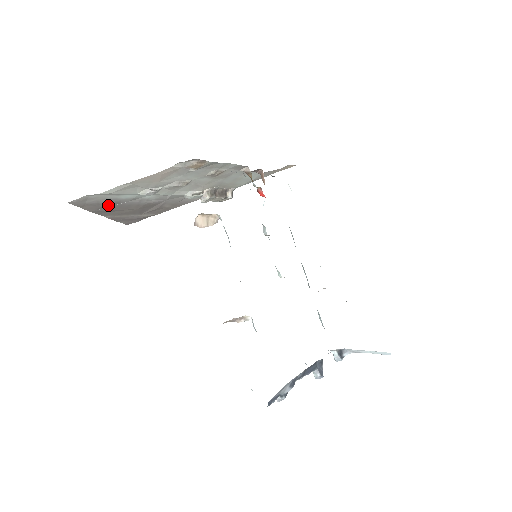
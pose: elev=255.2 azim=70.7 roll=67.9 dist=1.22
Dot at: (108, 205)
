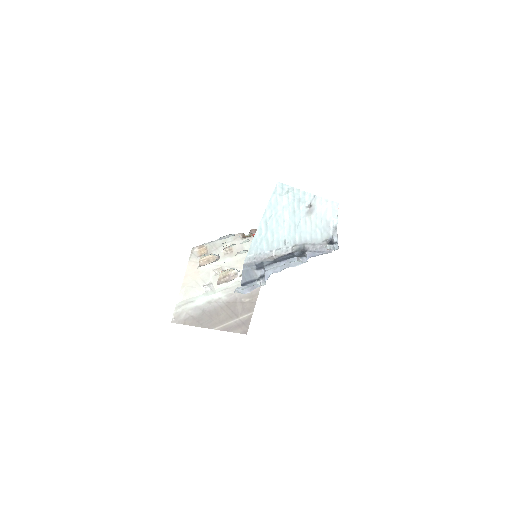
Dot at: (201, 316)
